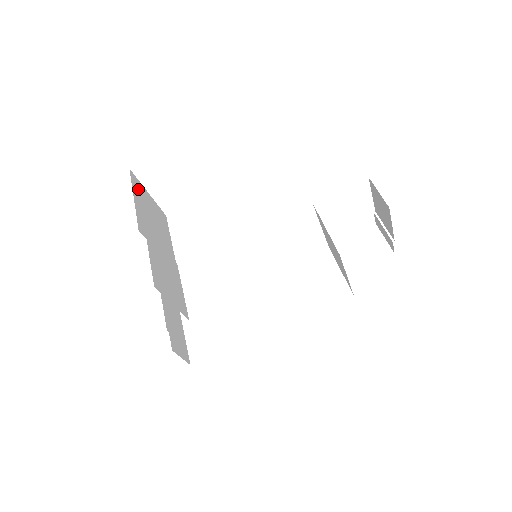
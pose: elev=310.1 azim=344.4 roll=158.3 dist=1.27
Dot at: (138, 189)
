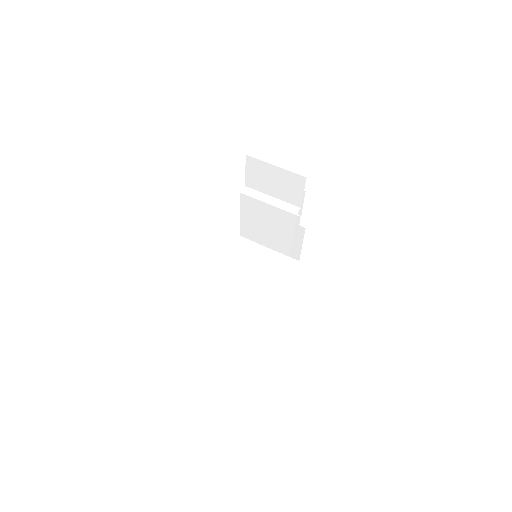
Dot at: occluded
